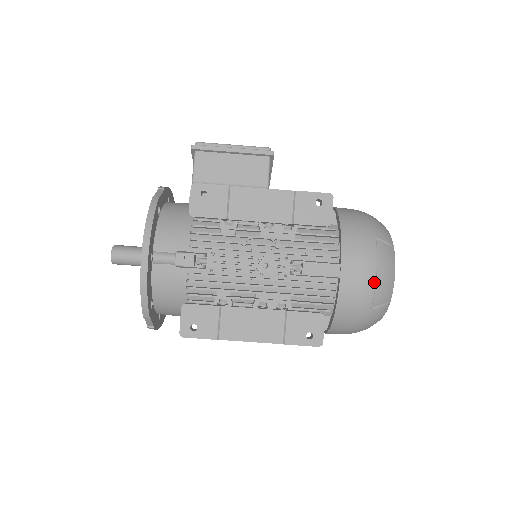
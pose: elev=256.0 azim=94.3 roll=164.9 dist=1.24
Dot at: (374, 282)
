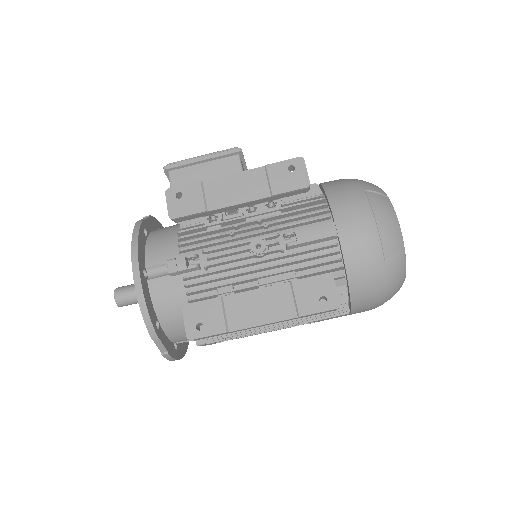
Dot at: (376, 230)
